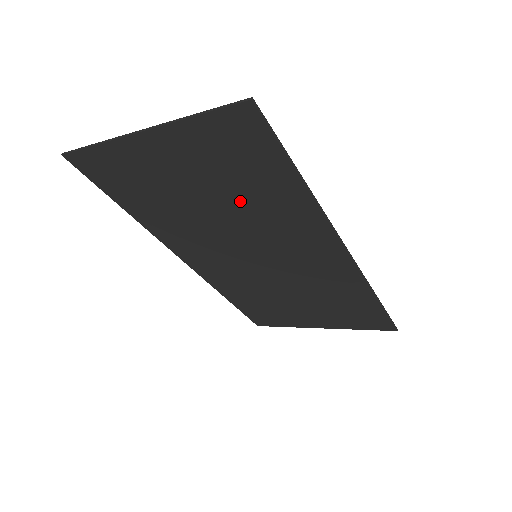
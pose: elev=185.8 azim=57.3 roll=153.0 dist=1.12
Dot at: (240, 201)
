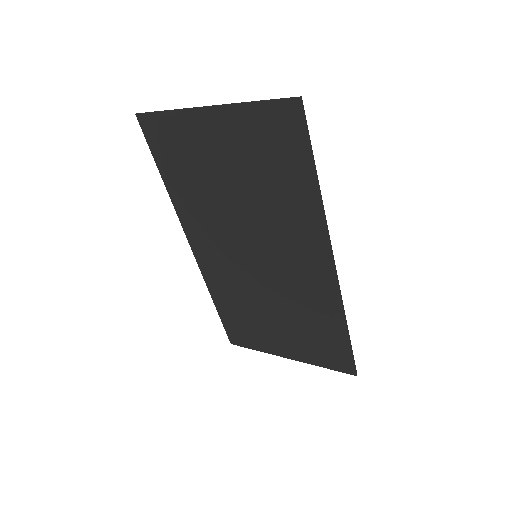
Dot at: (262, 192)
